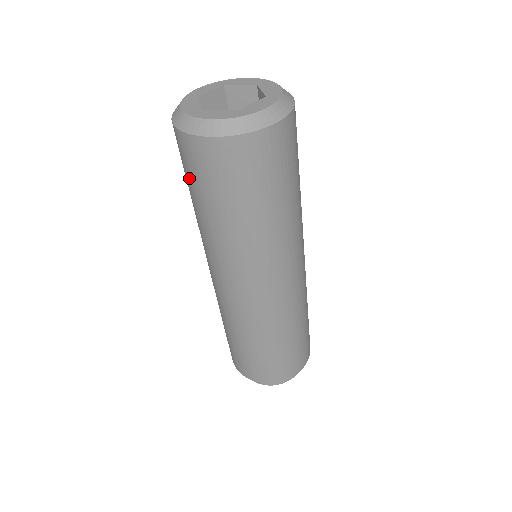
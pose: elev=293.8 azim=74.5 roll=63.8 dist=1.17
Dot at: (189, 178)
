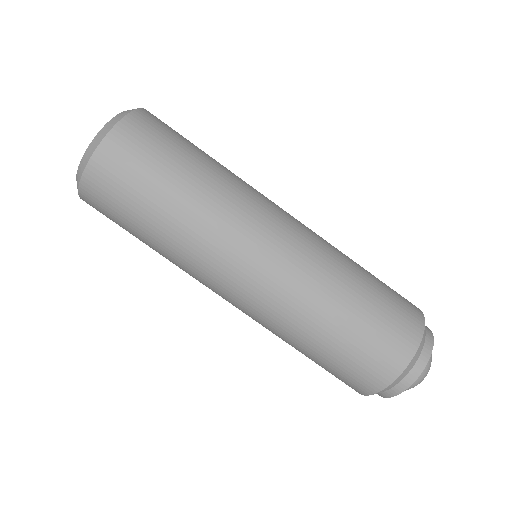
Dot at: (121, 223)
